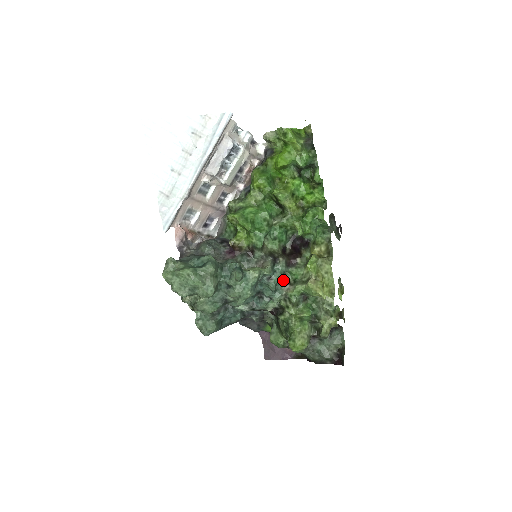
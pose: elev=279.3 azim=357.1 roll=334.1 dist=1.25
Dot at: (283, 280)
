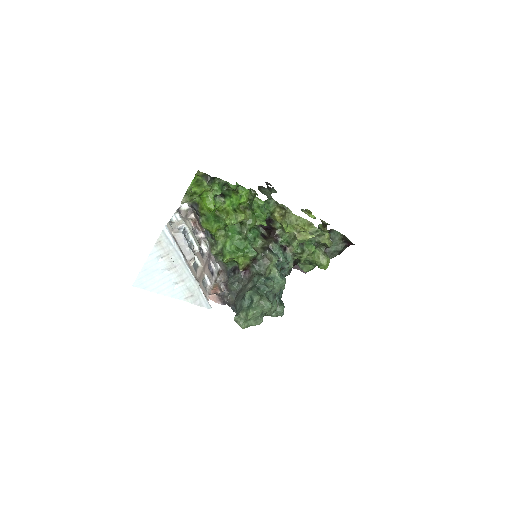
Dot at: (283, 250)
